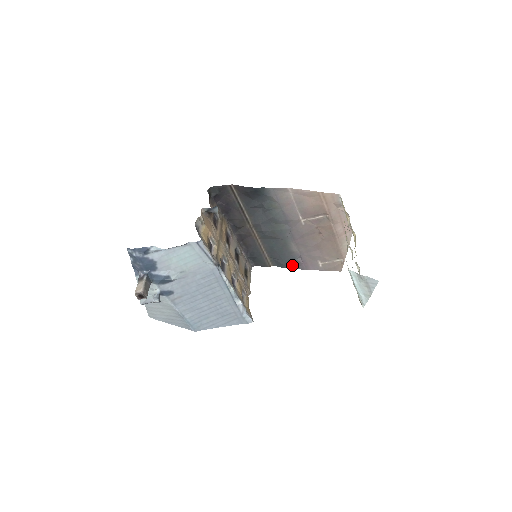
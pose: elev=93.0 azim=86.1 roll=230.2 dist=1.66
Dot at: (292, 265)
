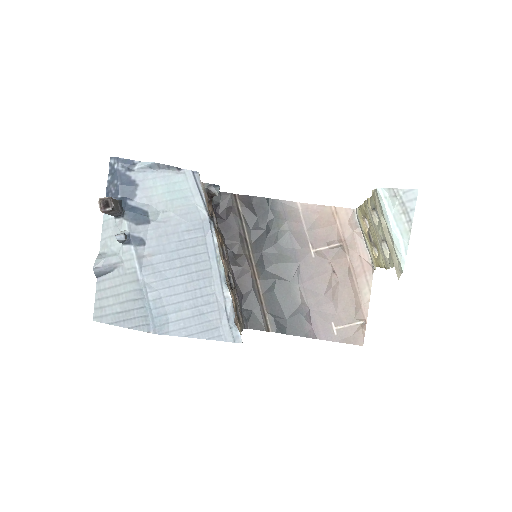
Dot at: (297, 329)
